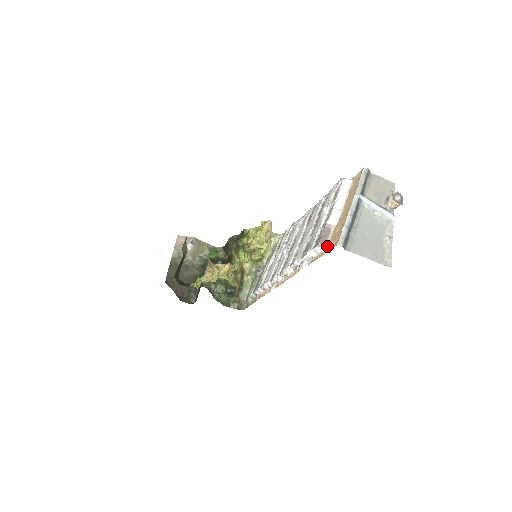
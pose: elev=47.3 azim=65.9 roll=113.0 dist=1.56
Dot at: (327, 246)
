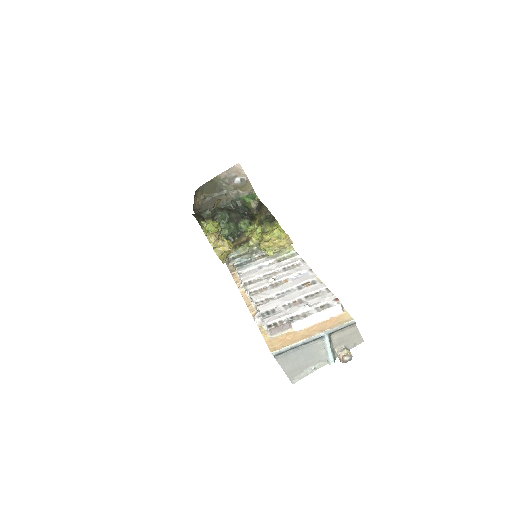
Dot at: (273, 337)
